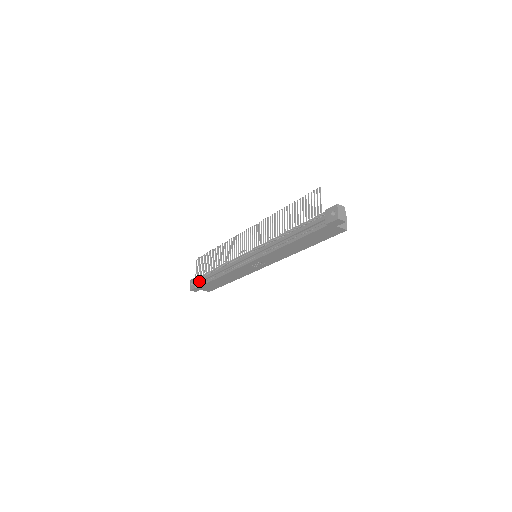
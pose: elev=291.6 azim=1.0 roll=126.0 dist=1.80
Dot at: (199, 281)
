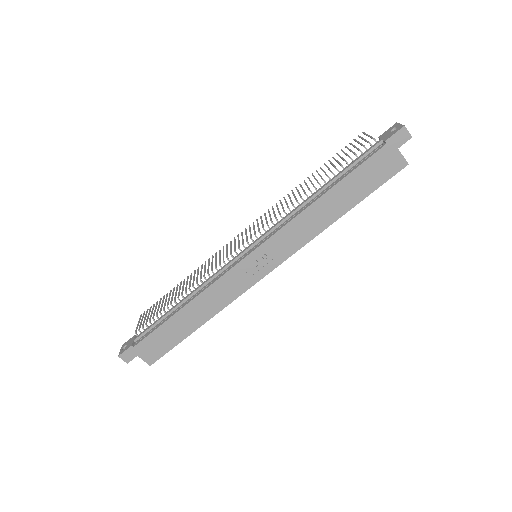
Dot at: (142, 333)
